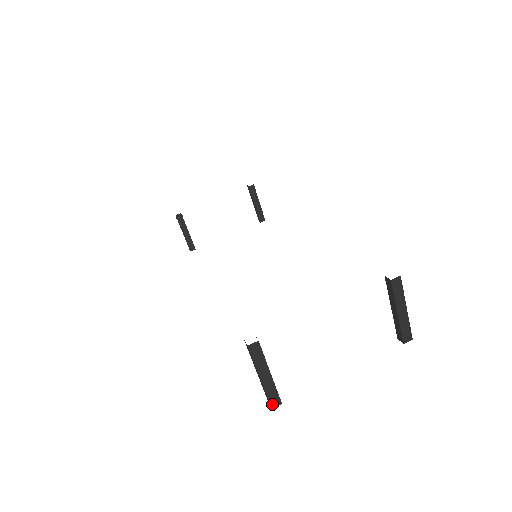
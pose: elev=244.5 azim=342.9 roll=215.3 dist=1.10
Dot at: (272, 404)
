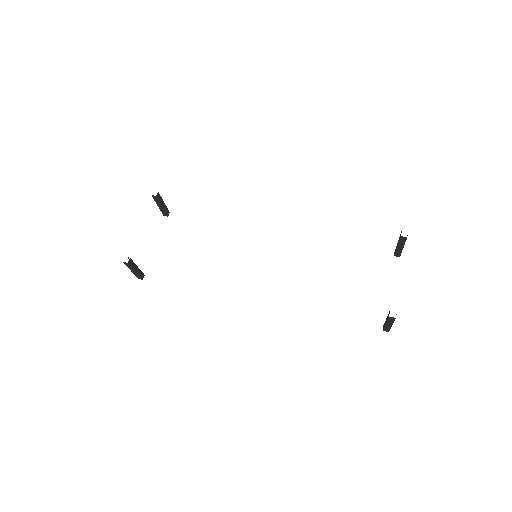
Dot at: occluded
